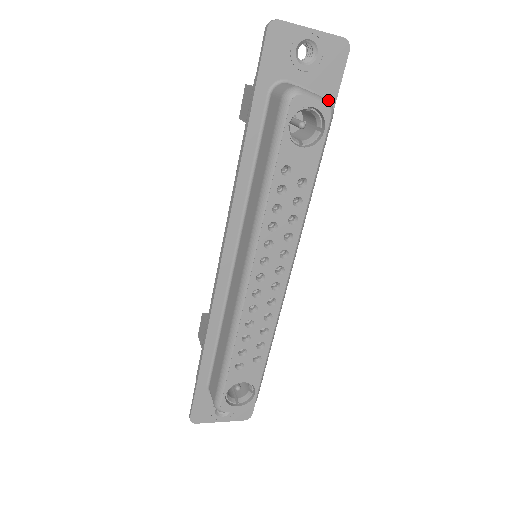
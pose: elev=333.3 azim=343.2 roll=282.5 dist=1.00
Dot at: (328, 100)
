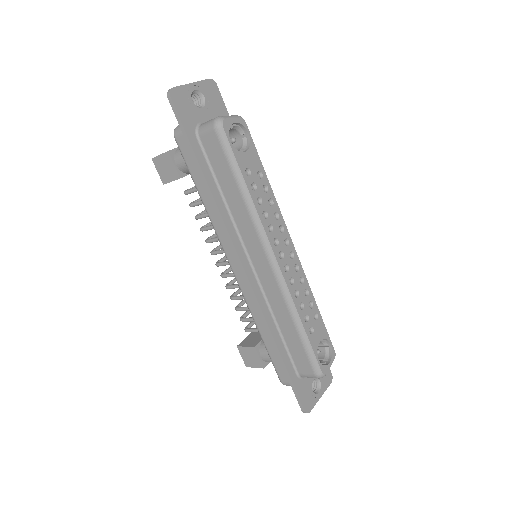
Dot at: (236, 115)
